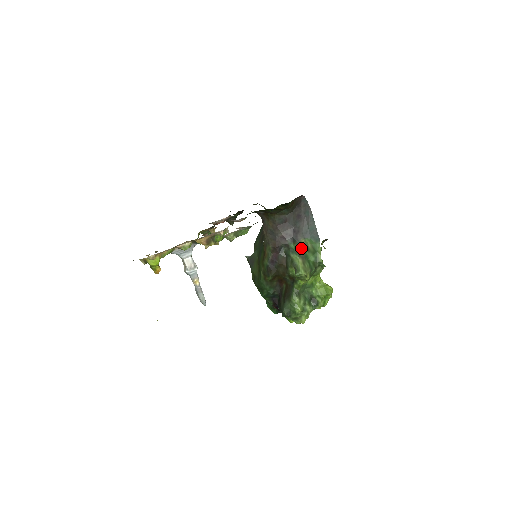
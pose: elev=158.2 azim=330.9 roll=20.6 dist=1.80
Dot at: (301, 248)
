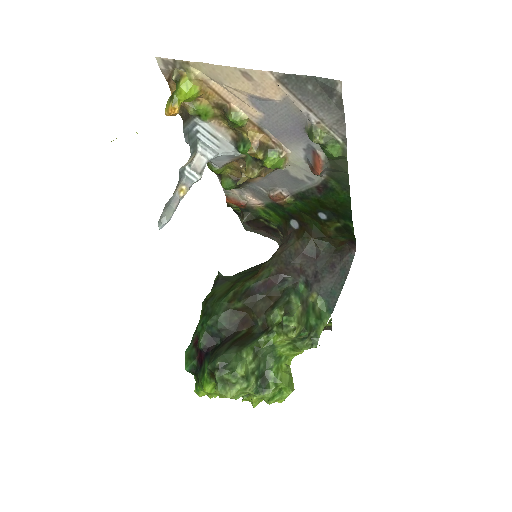
Dot at: (308, 300)
